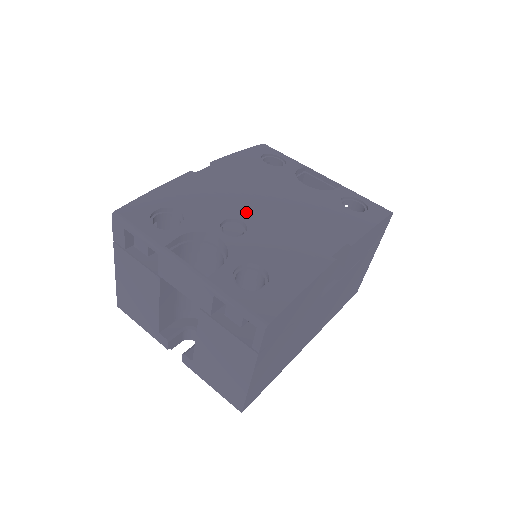
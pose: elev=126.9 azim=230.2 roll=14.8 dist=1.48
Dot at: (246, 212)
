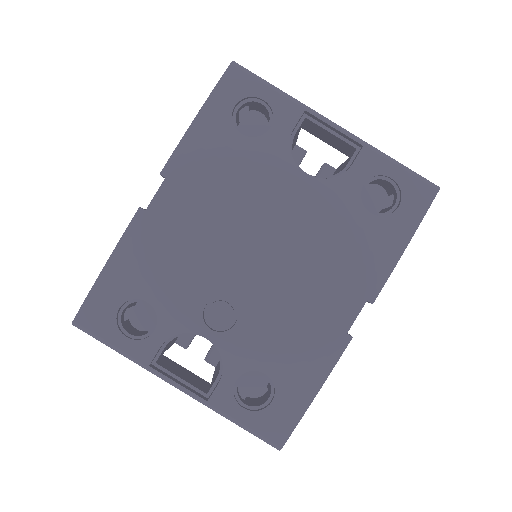
Dot at: (231, 280)
